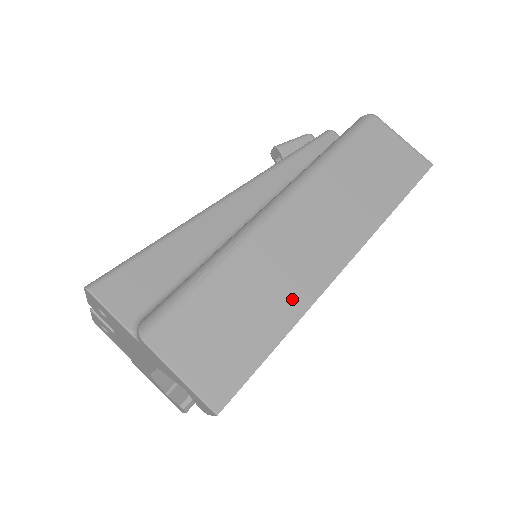
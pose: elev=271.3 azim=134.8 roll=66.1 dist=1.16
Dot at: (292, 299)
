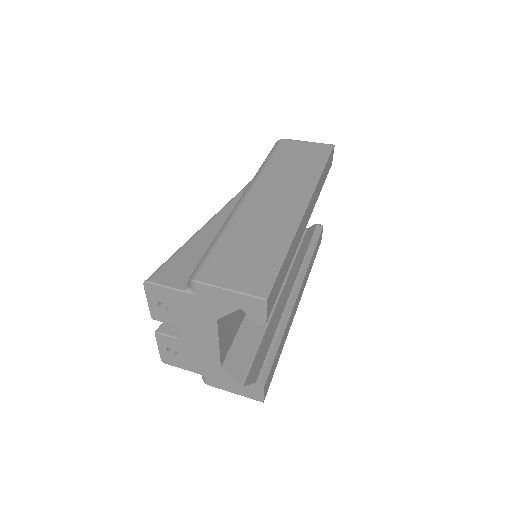
Dot at: (282, 230)
